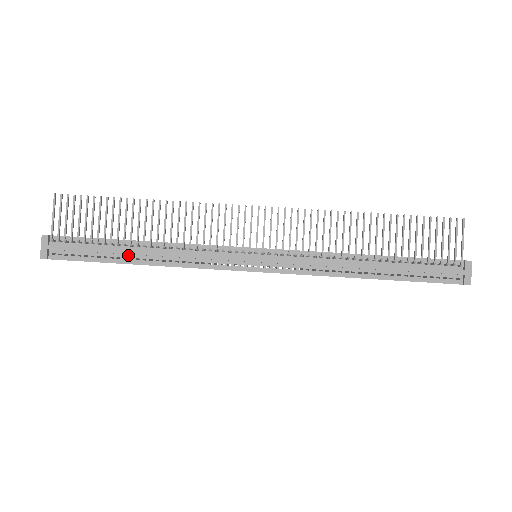
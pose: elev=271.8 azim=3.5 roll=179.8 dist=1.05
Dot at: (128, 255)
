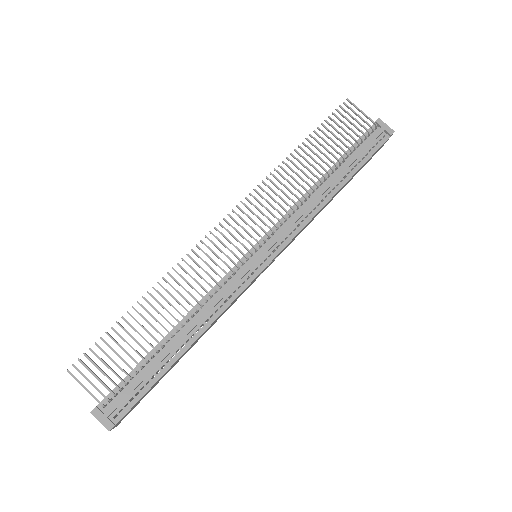
Dot at: (172, 351)
